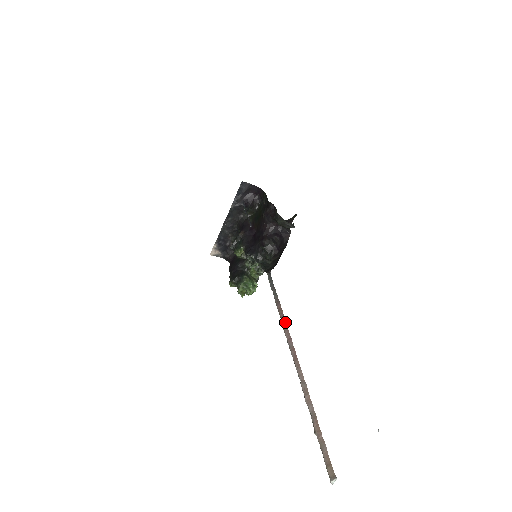
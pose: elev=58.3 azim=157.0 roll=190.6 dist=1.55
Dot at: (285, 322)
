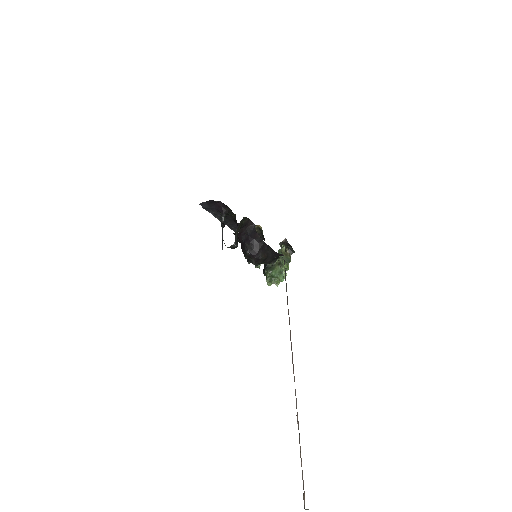
Dot at: occluded
